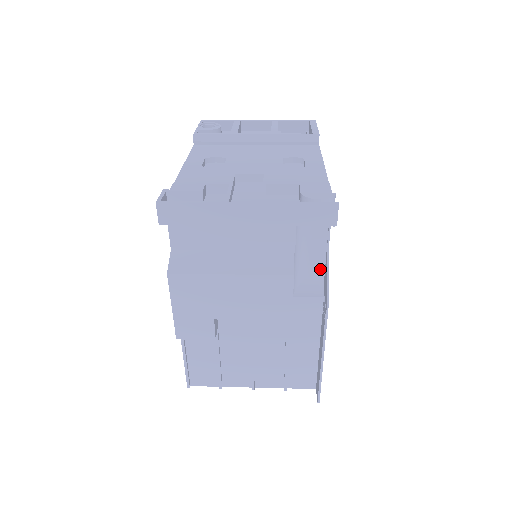
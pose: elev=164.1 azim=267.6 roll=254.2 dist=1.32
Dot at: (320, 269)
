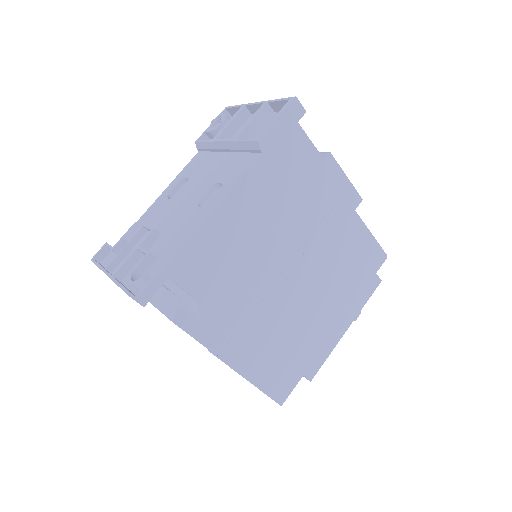
Dot at: (213, 312)
